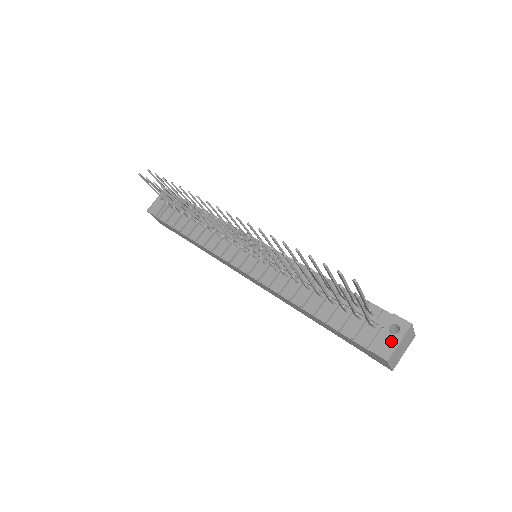
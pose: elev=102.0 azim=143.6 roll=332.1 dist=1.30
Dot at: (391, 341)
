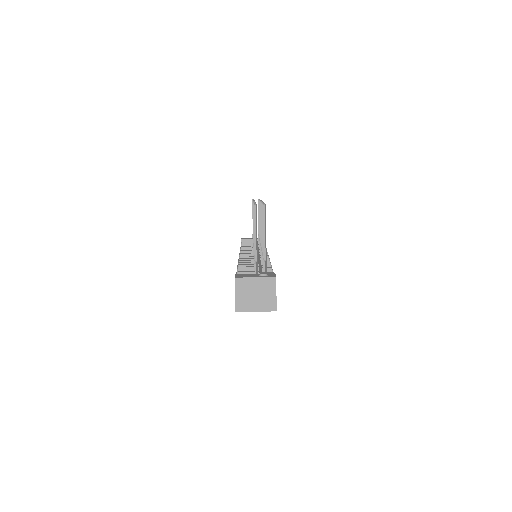
Dot at: (252, 276)
